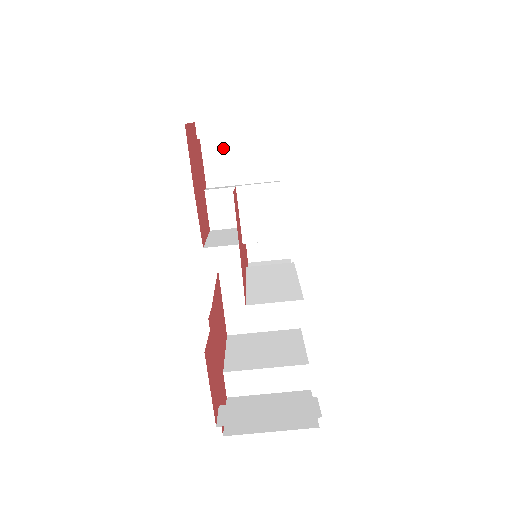
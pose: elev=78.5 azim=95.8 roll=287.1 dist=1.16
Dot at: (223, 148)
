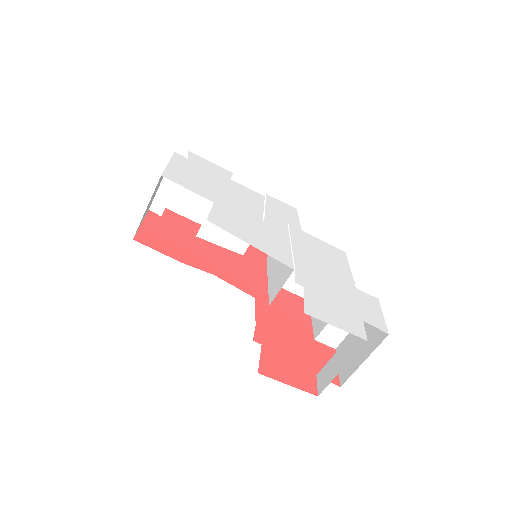
Dot at: (182, 197)
